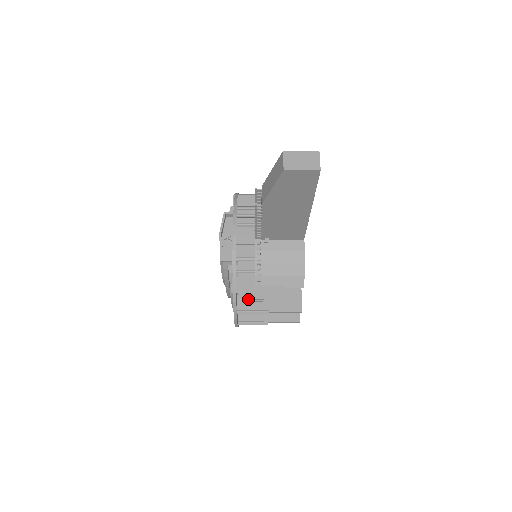
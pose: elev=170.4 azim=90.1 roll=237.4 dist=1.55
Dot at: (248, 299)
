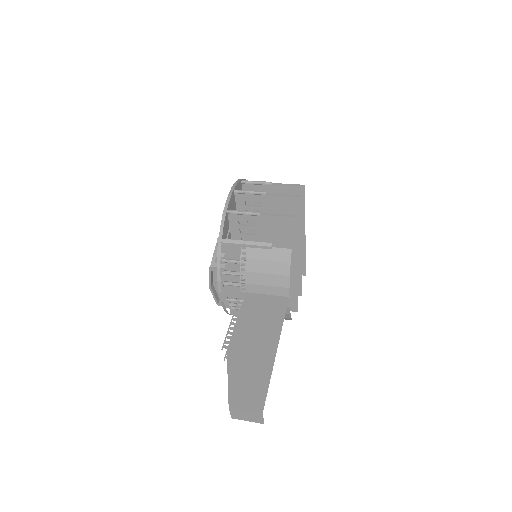
Dot at: occluded
